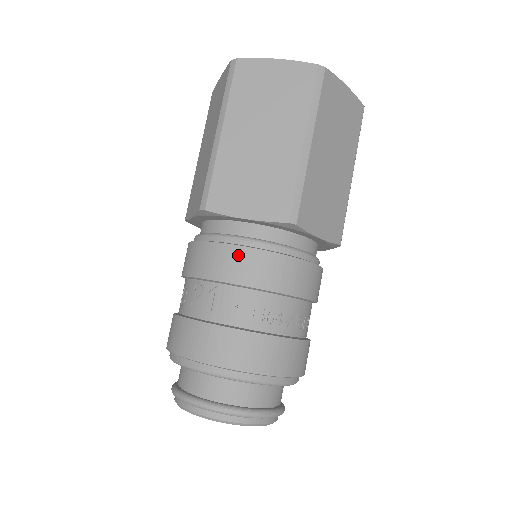
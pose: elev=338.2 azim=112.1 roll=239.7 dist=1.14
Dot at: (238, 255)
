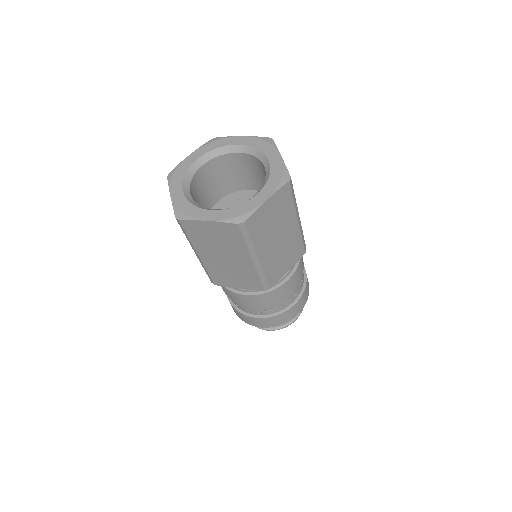
Dot at: (245, 298)
